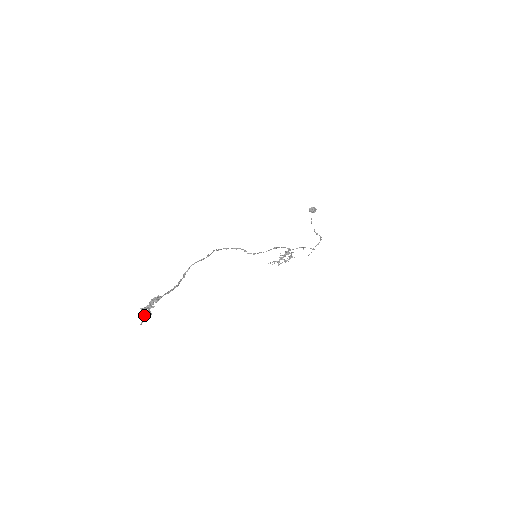
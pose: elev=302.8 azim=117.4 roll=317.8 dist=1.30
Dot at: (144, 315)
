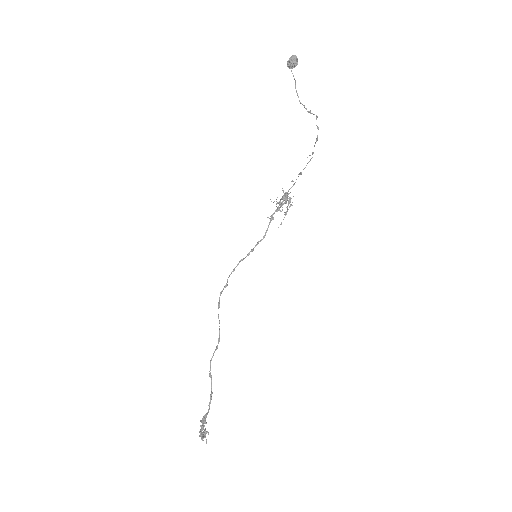
Dot at: (204, 436)
